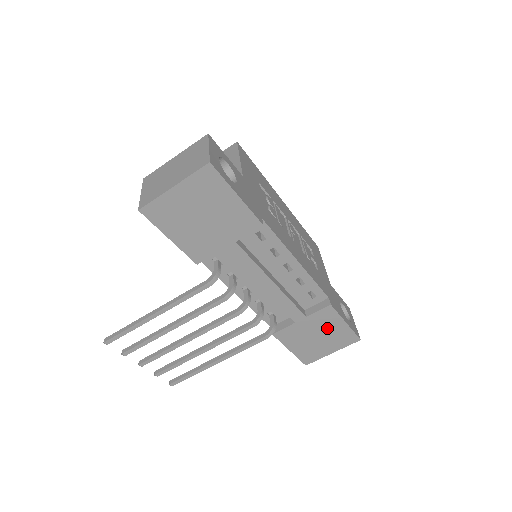
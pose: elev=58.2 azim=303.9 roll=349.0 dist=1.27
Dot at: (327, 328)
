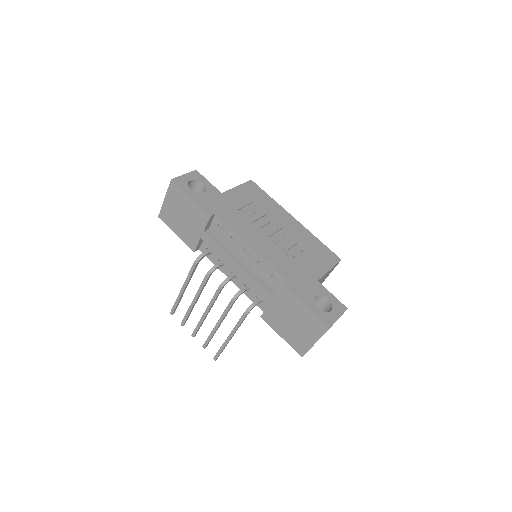
Dot at: (295, 312)
